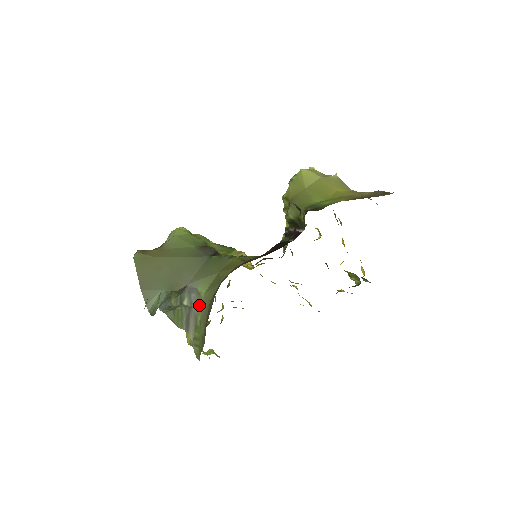
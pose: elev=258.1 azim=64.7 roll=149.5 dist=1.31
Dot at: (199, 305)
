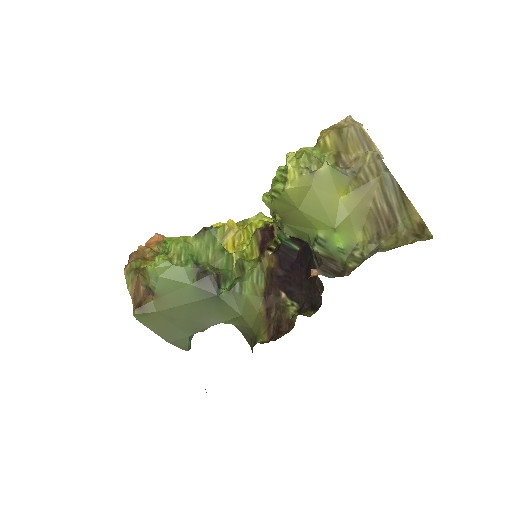
Dot at: occluded
